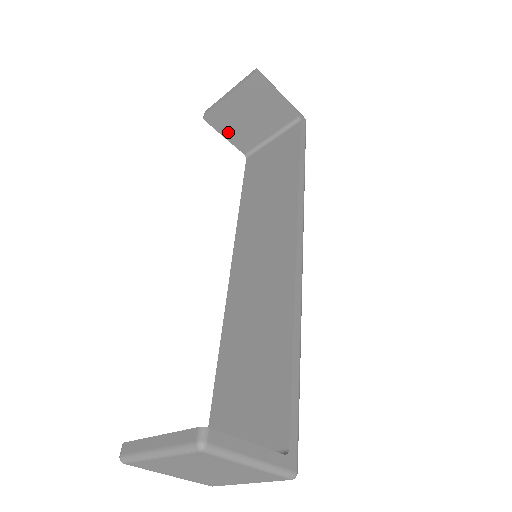
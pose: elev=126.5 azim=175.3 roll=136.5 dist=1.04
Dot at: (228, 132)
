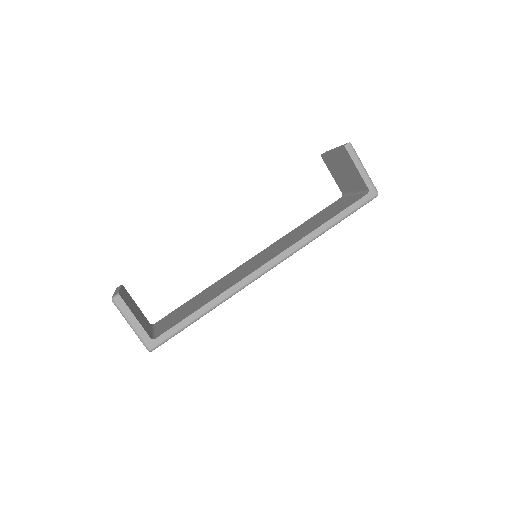
Dot at: (333, 173)
